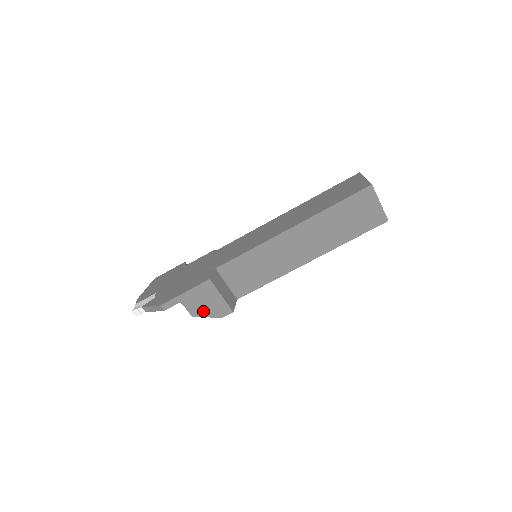
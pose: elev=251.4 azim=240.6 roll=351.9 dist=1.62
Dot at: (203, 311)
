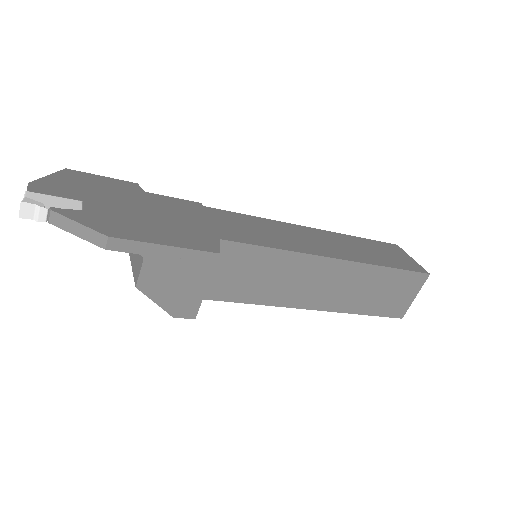
Dot at: (160, 290)
